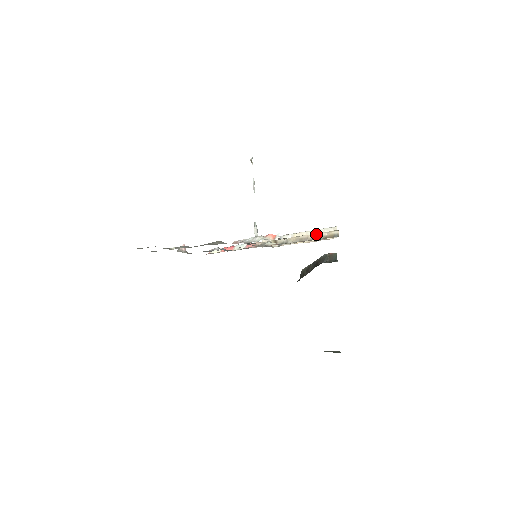
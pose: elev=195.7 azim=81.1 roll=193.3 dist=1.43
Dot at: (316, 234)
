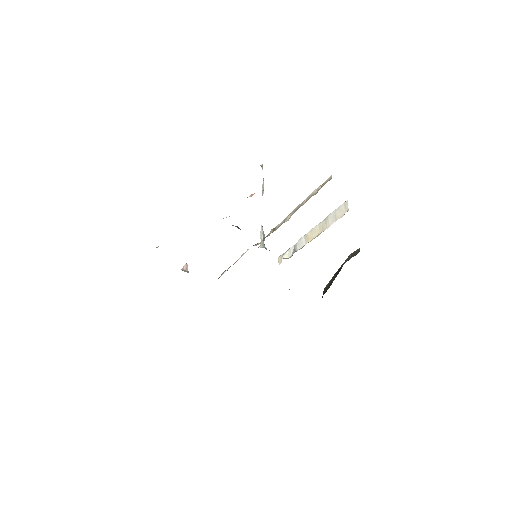
Dot at: (310, 194)
